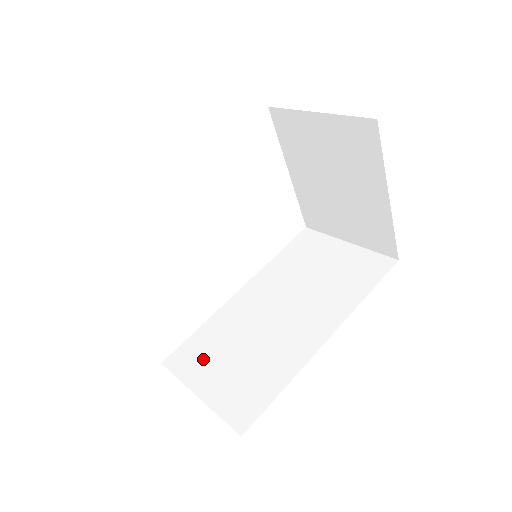
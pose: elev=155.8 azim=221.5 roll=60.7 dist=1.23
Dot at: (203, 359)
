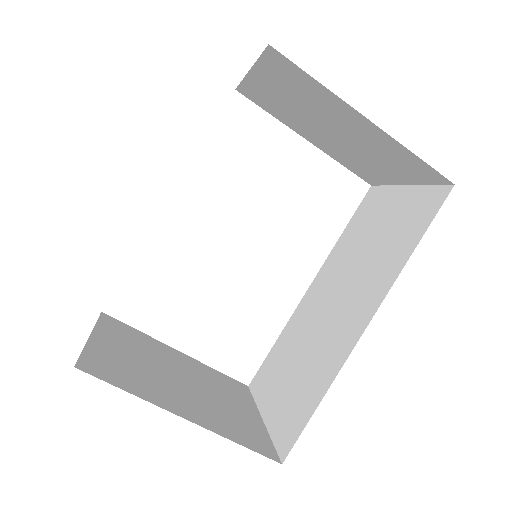
Dot at: (272, 376)
